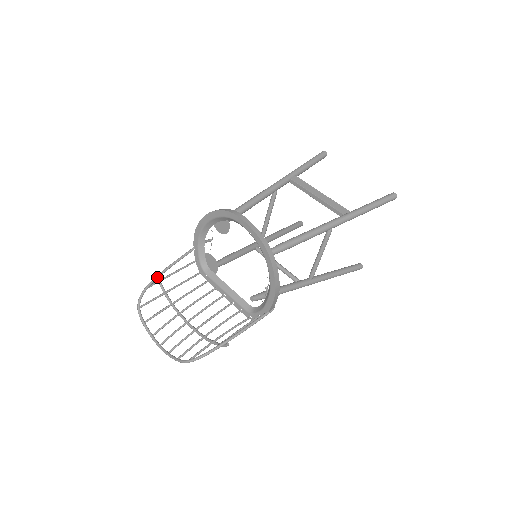
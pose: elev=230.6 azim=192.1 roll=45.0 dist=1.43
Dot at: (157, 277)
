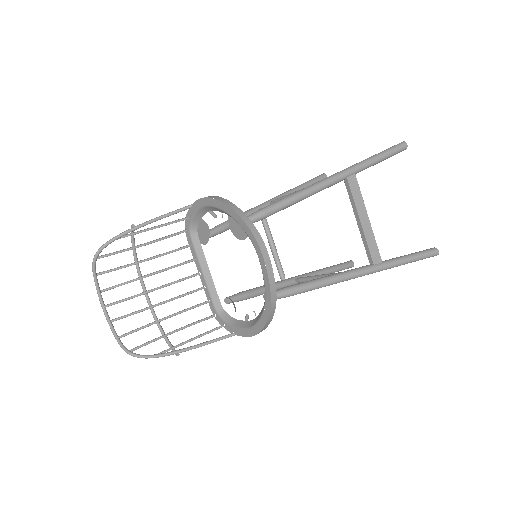
Dot at: (132, 231)
